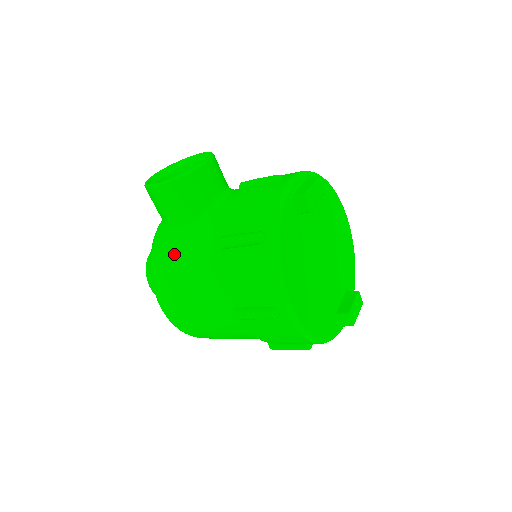
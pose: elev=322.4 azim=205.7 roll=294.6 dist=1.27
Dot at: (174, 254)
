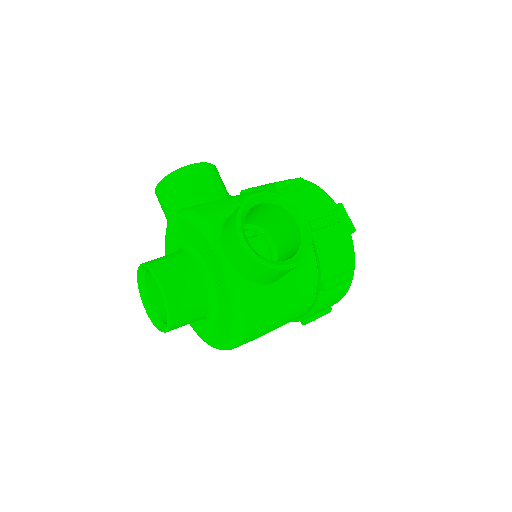
Dot at: (272, 308)
